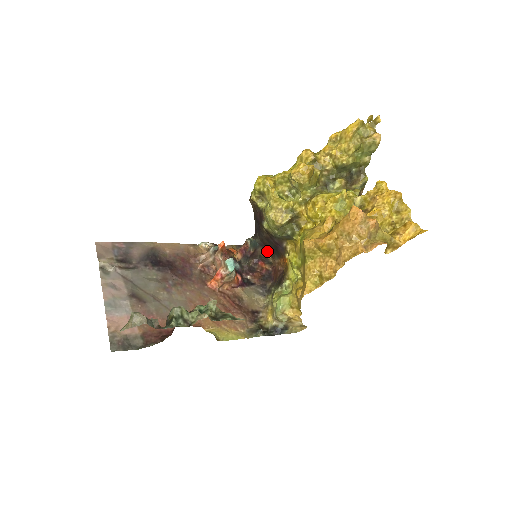
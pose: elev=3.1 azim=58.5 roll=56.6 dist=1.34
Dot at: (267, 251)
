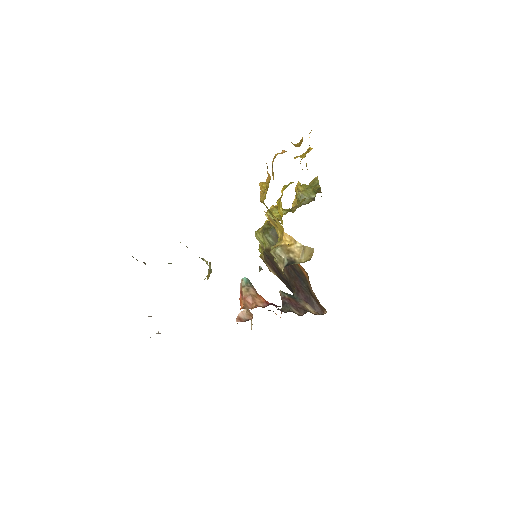
Dot at: (311, 300)
